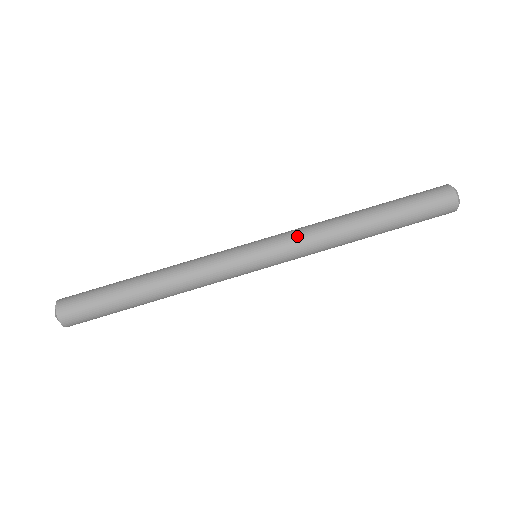
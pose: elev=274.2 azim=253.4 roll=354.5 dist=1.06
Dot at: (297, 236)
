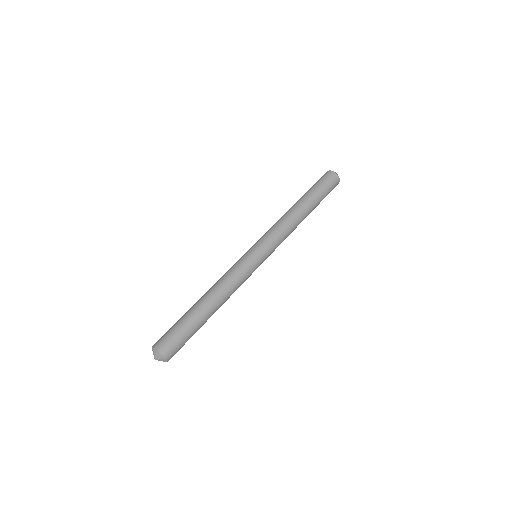
Dot at: (272, 231)
